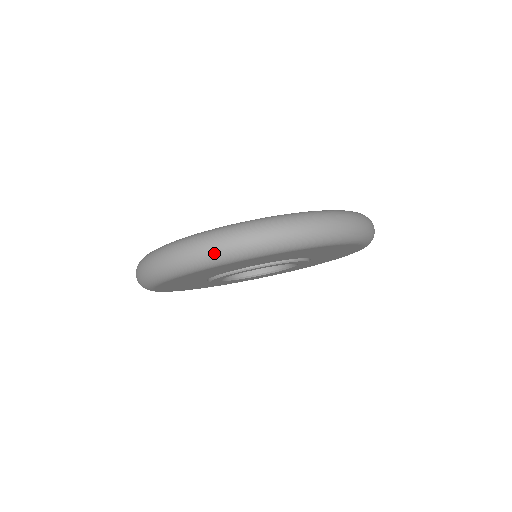
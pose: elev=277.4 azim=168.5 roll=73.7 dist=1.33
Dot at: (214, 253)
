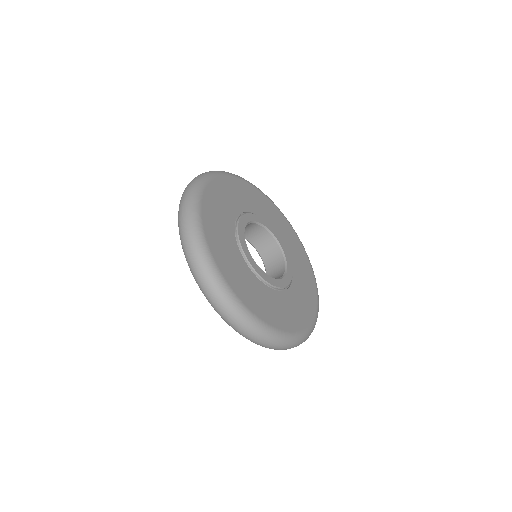
Dot at: (219, 312)
